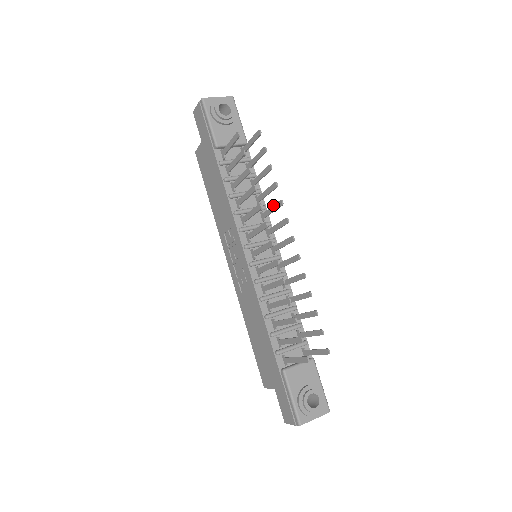
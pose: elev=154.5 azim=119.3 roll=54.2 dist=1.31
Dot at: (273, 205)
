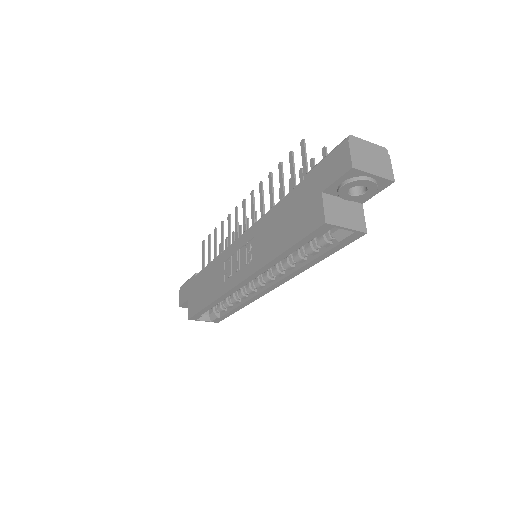
Dot at: occluded
